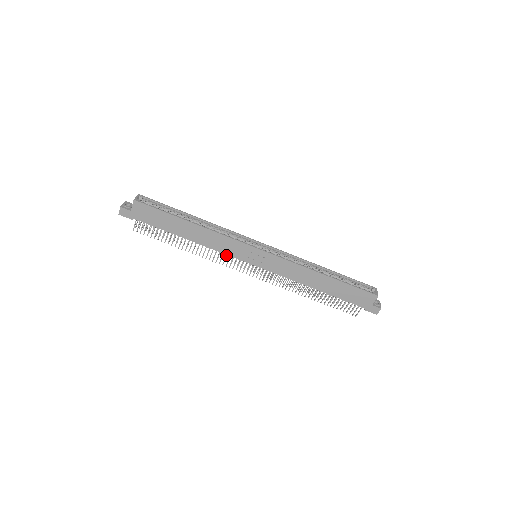
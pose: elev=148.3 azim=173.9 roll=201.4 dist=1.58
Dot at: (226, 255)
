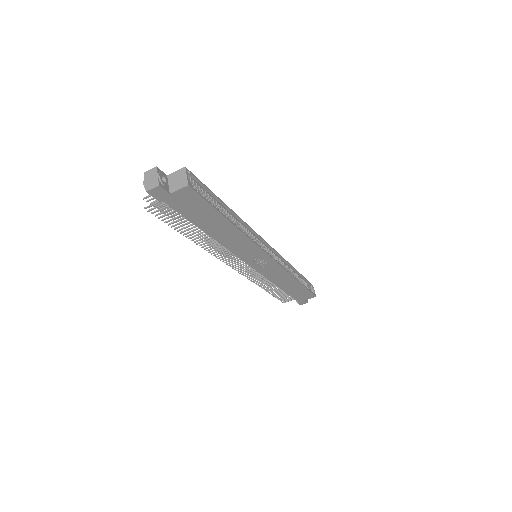
Dot at: (232, 253)
